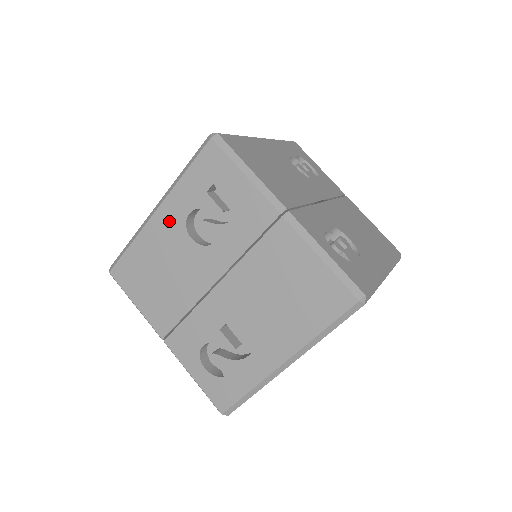
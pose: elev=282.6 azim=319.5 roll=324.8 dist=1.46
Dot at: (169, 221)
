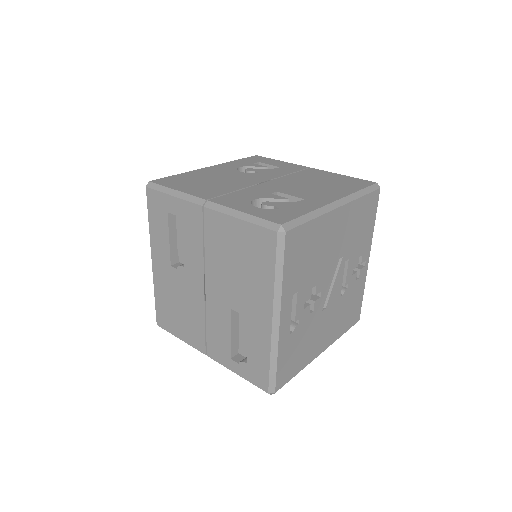
Dot at: (221, 168)
